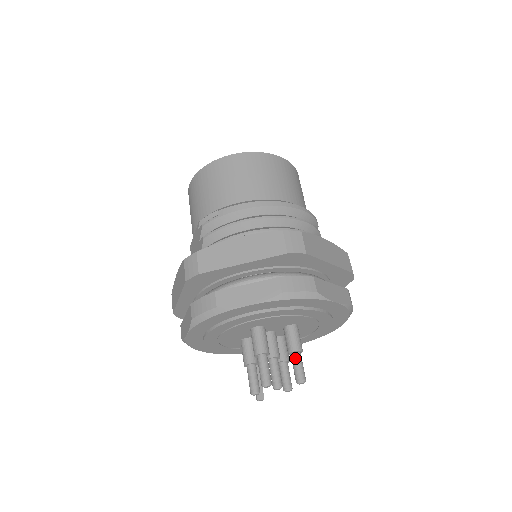
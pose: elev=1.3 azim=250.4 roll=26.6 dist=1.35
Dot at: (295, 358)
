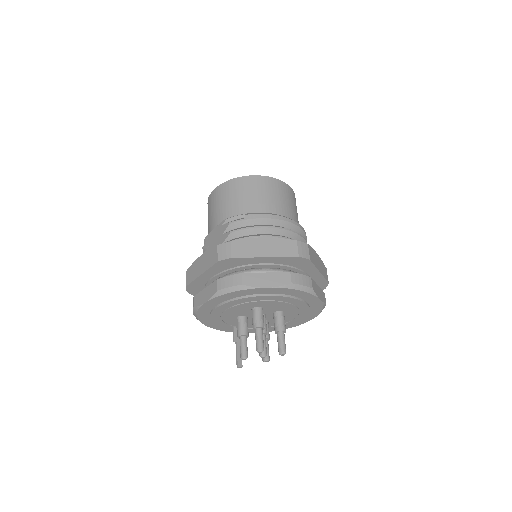
Dot at: (281, 336)
